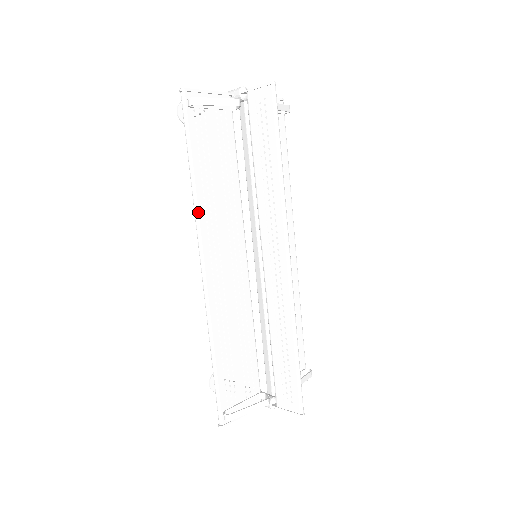
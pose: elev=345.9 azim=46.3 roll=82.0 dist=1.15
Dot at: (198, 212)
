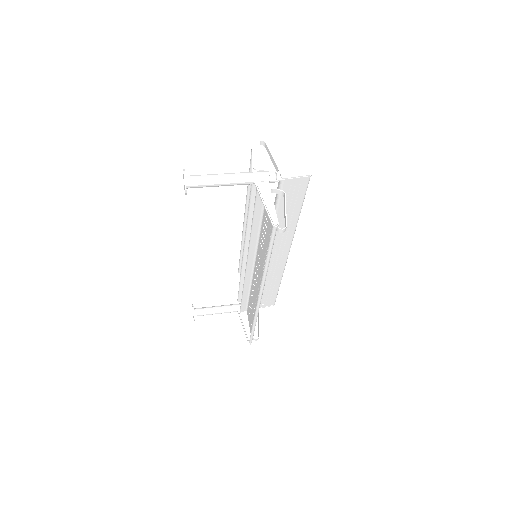
Dot at: occluded
